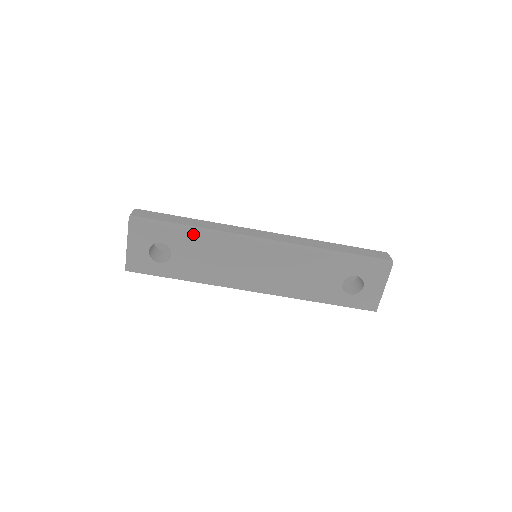
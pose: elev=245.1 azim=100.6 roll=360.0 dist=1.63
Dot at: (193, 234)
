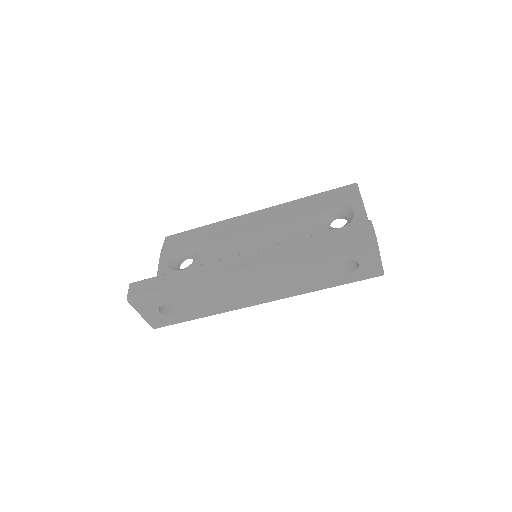
Dot at: (183, 291)
